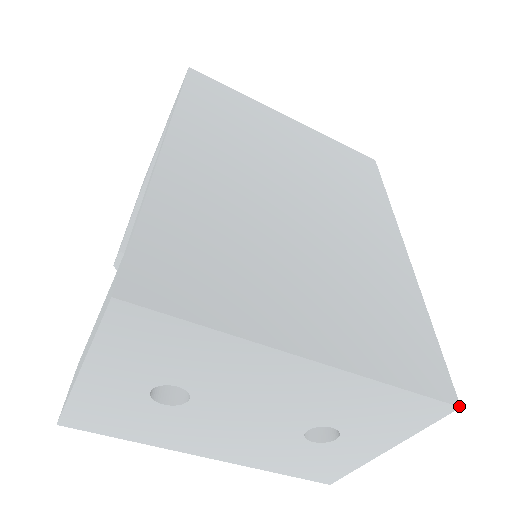
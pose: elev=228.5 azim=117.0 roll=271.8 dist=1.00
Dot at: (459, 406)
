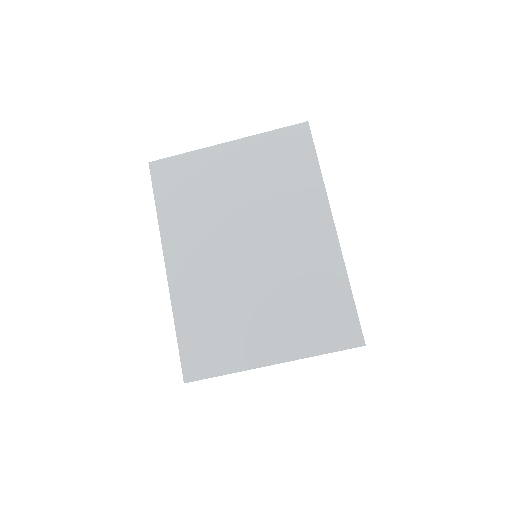
Dot at: (364, 345)
